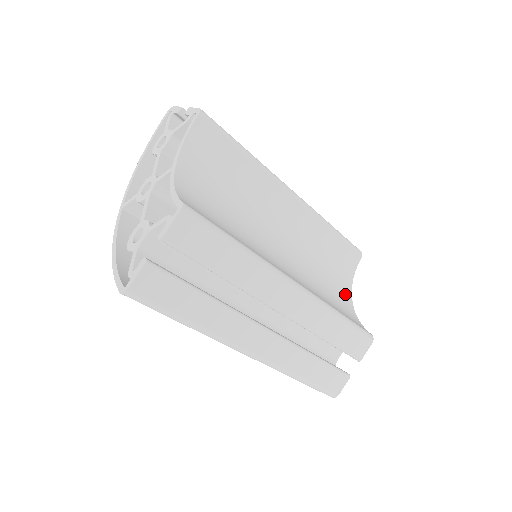
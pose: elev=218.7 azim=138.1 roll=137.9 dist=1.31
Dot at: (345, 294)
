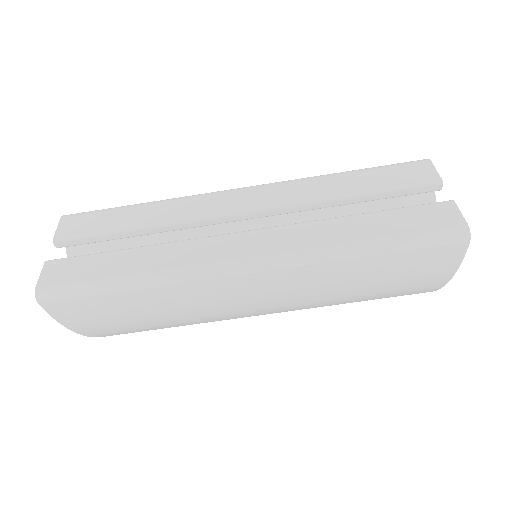
Dot at: occluded
